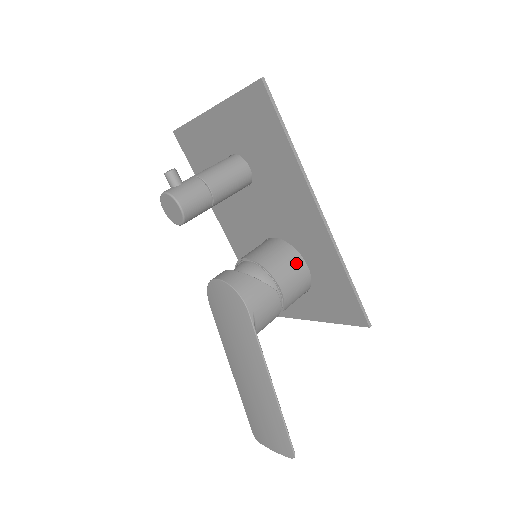
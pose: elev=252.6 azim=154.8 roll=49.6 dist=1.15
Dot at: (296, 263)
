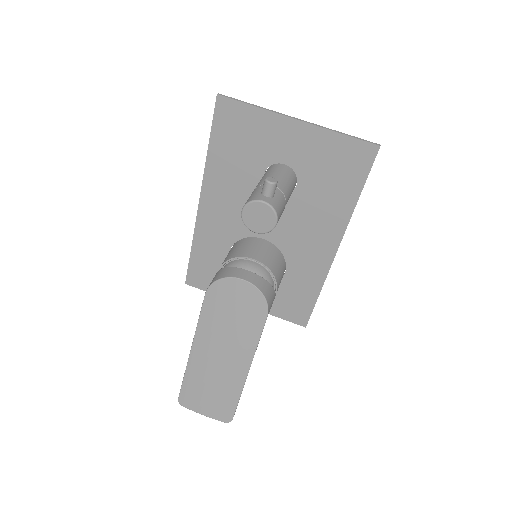
Dot at: (283, 271)
